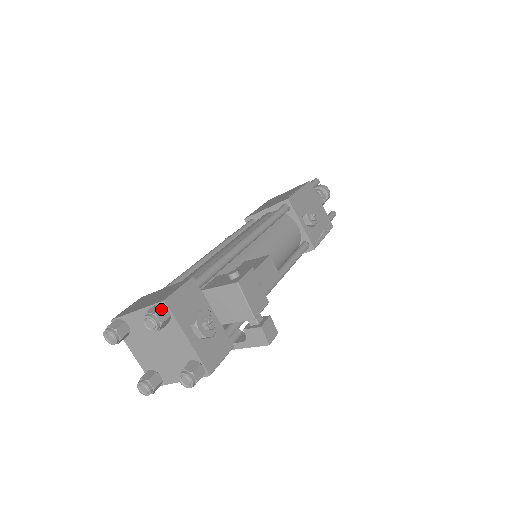
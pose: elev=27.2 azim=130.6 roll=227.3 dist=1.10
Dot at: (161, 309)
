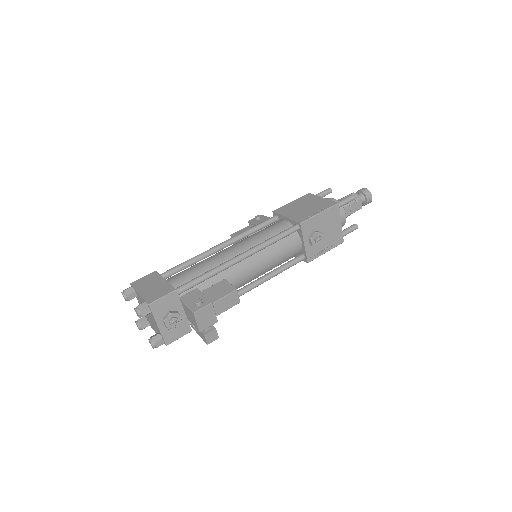
Dot at: (145, 308)
